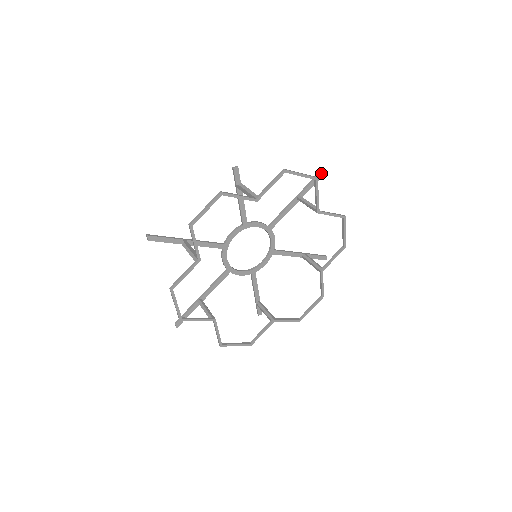
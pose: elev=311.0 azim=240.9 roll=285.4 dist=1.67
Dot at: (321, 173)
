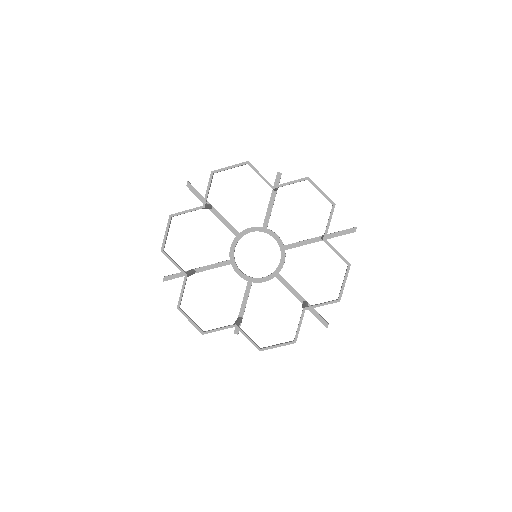
Dot at: (354, 228)
